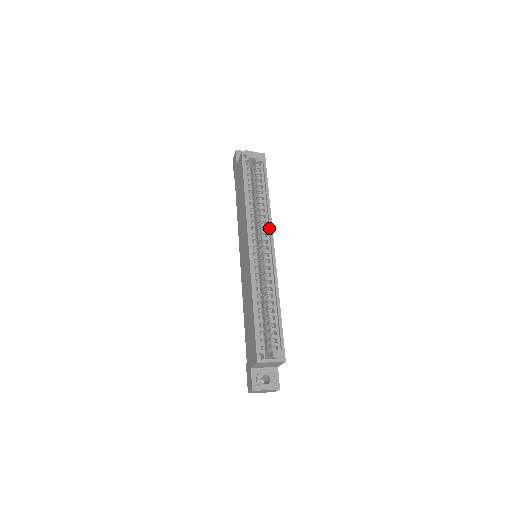
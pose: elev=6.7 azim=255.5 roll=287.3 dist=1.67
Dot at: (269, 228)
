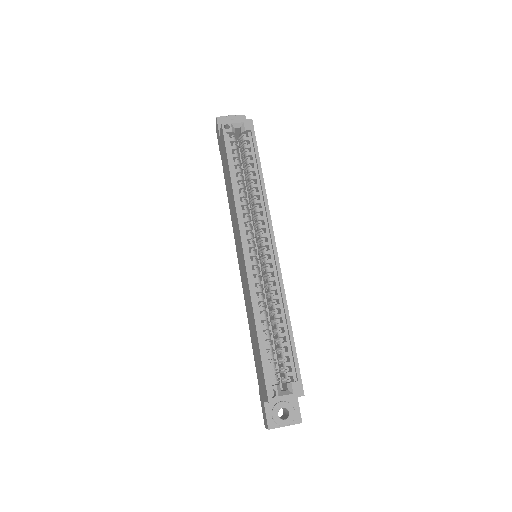
Dot at: (267, 221)
